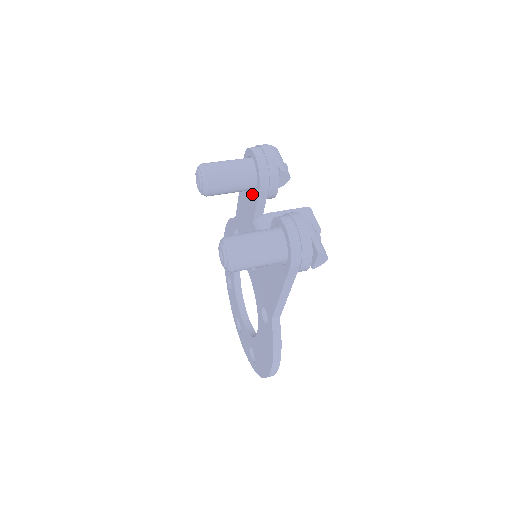
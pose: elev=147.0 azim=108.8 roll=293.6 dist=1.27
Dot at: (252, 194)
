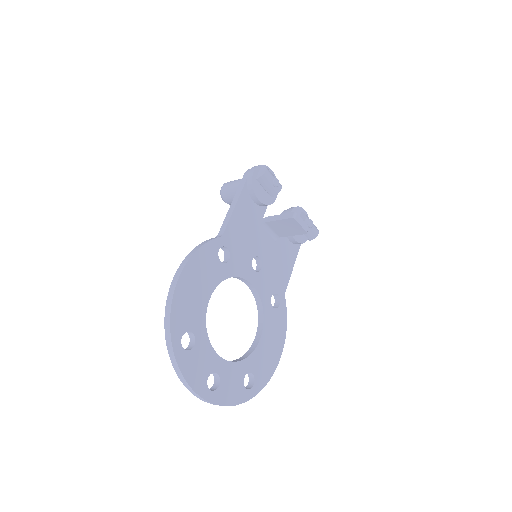
Dot at: occluded
